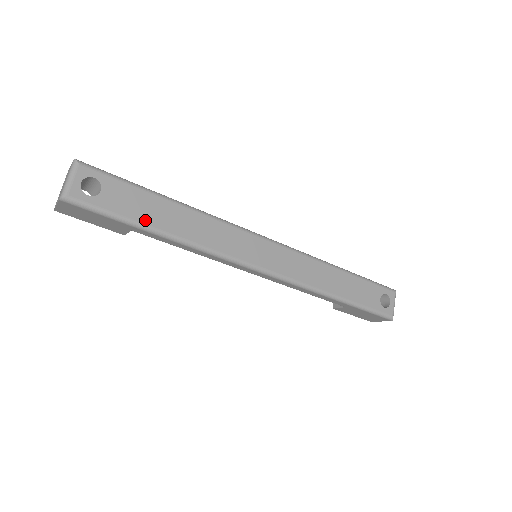
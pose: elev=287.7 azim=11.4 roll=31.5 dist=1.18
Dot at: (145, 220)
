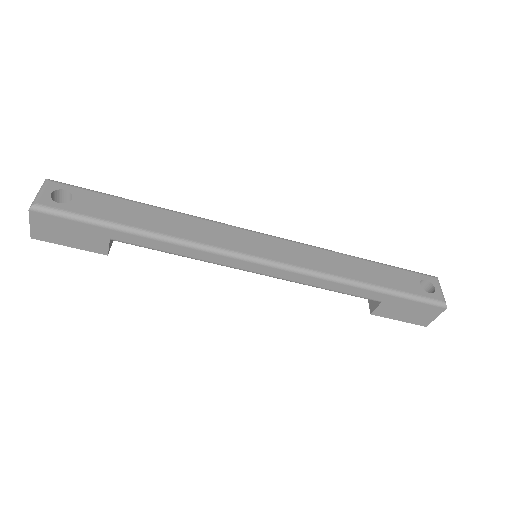
Dot at: (121, 220)
